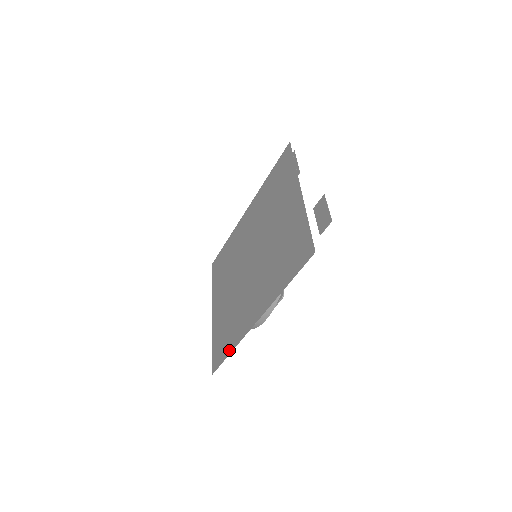
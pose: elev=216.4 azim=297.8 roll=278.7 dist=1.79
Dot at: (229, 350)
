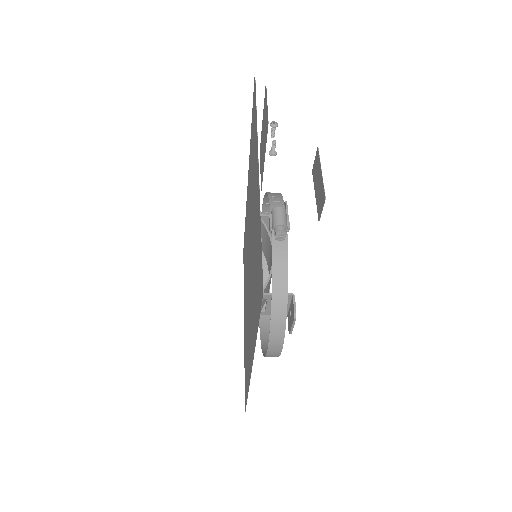
Dot at: occluded
